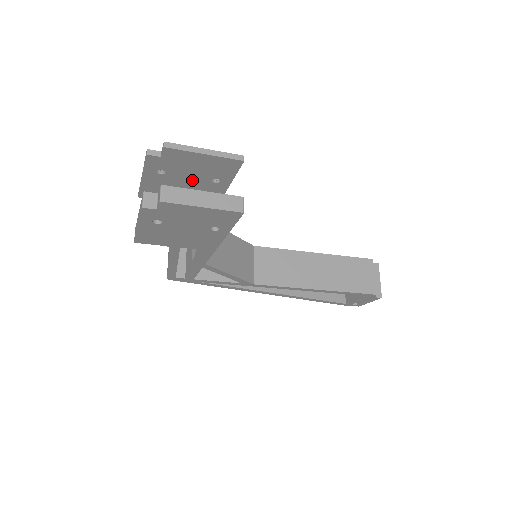
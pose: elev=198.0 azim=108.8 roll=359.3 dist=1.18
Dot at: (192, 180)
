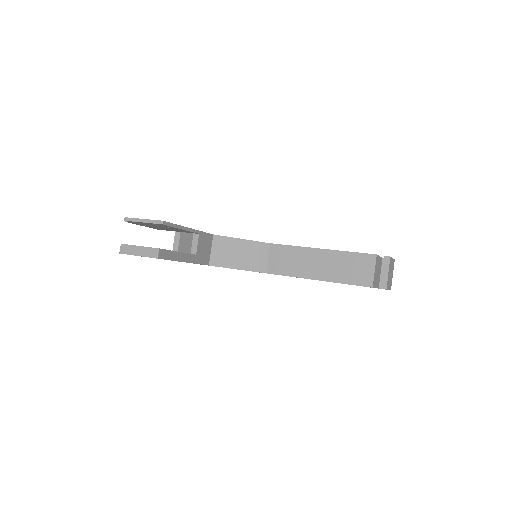
Dot at: (162, 227)
